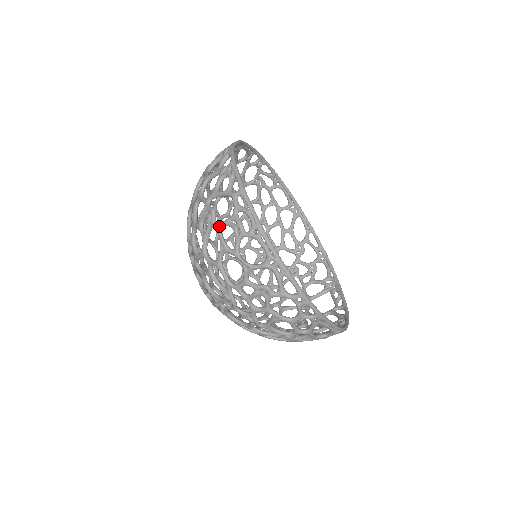
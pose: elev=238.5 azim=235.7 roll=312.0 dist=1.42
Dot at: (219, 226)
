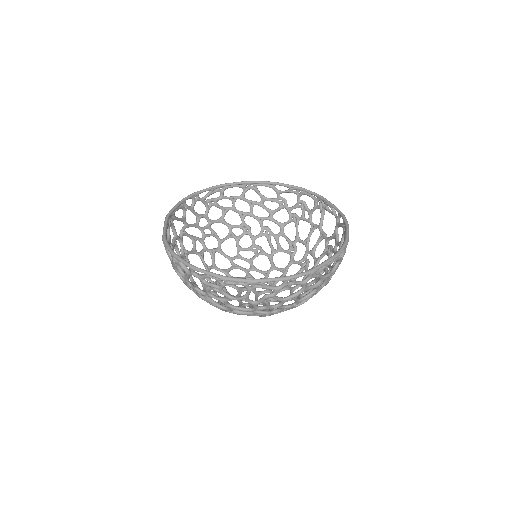
Dot at: (207, 294)
